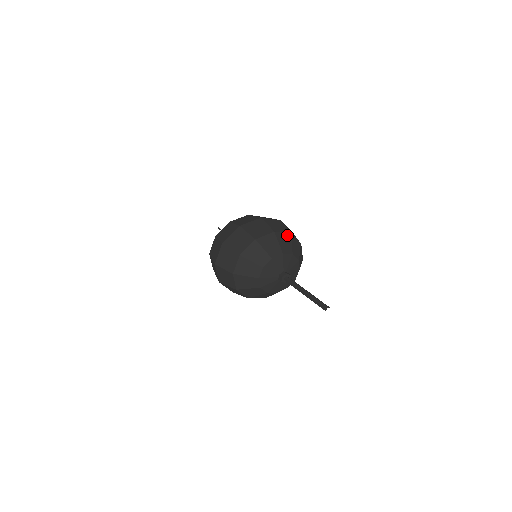
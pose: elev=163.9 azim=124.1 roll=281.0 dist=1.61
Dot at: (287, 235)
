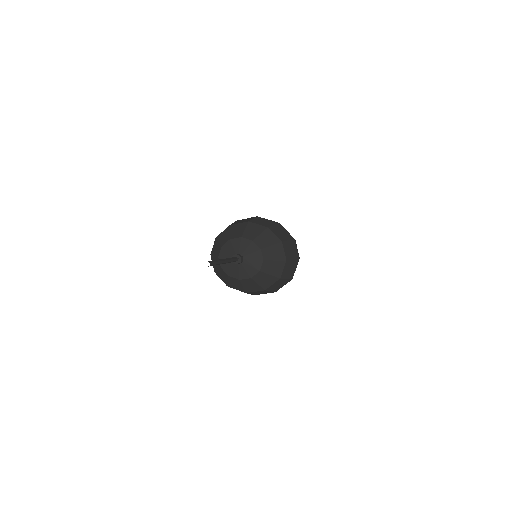
Dot at: (262, 227)
